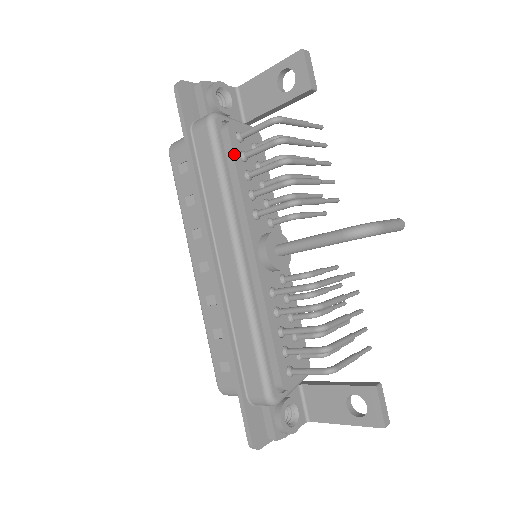
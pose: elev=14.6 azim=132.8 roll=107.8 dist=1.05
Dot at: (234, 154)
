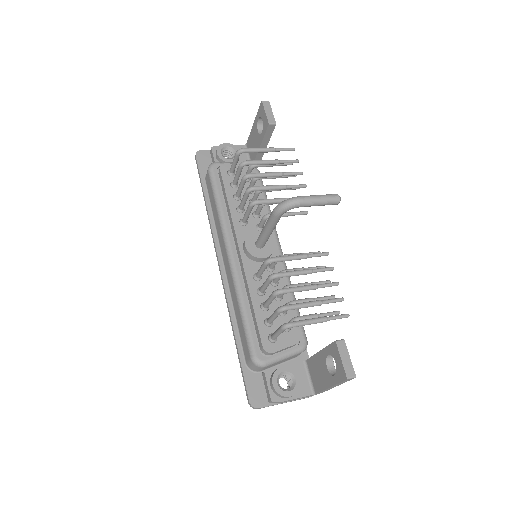
Dot at: (224, 184)
